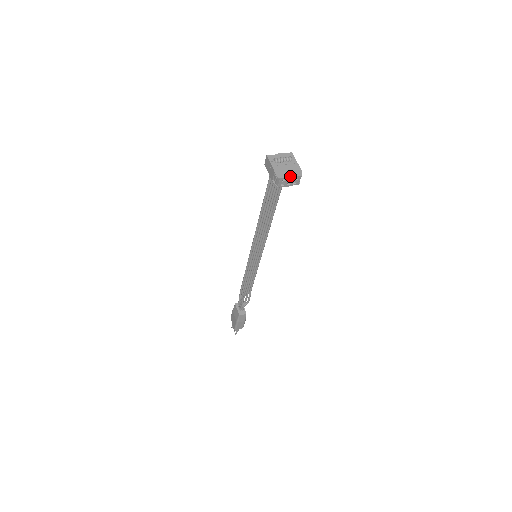
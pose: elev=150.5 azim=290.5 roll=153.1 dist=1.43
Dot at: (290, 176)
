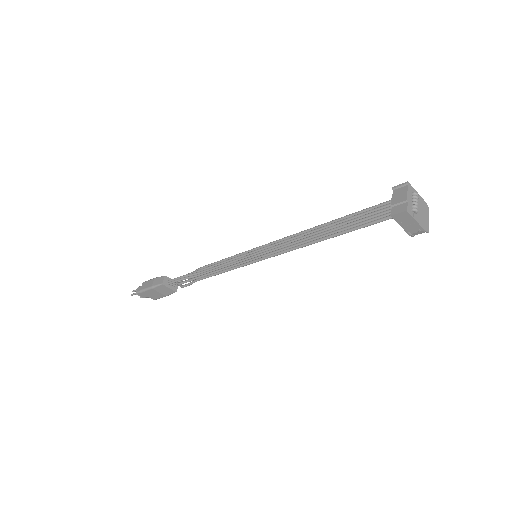
Dot at: (428, 220)
